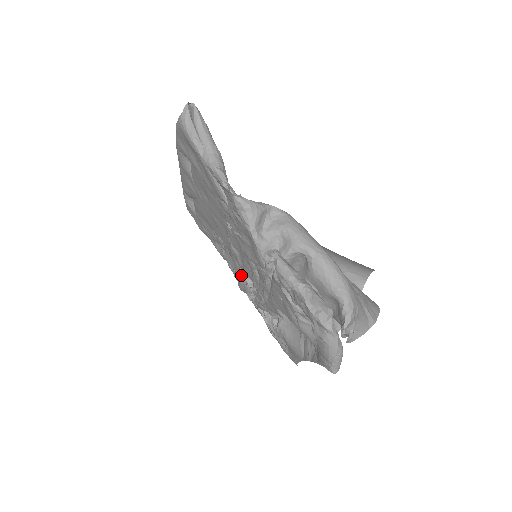
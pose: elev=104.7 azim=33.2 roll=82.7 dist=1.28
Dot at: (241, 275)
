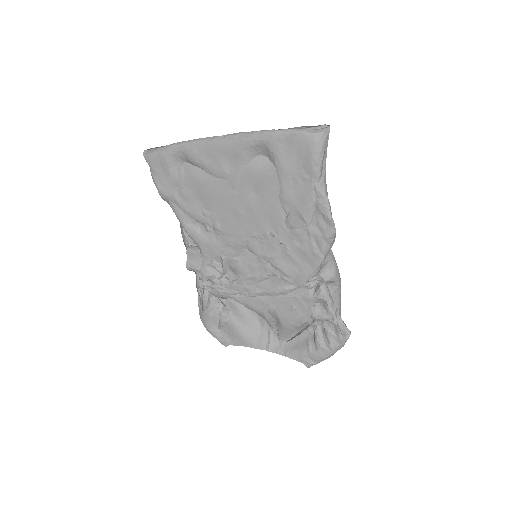
Dot at: (214, 261)
